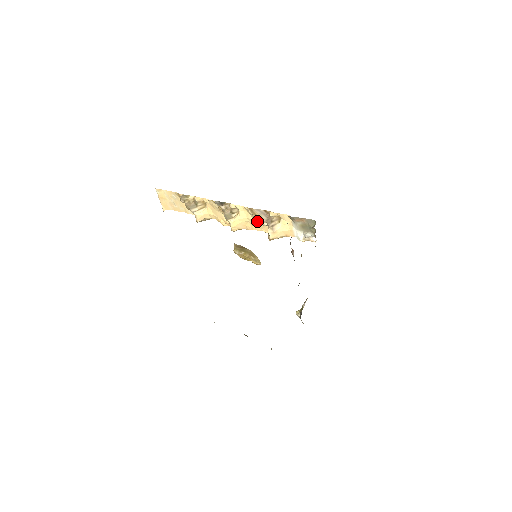
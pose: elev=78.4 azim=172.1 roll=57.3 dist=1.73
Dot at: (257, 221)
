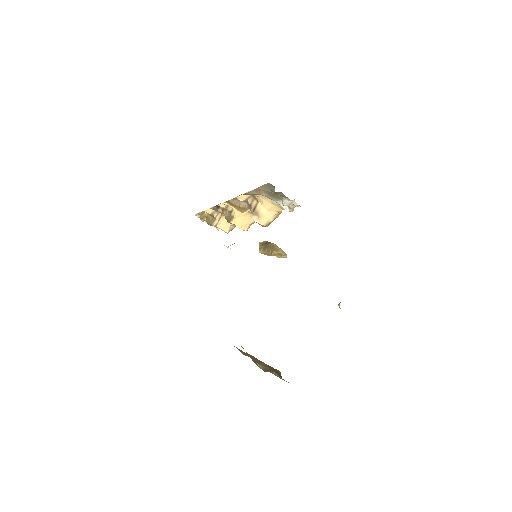
Dot at: (241, 212)
